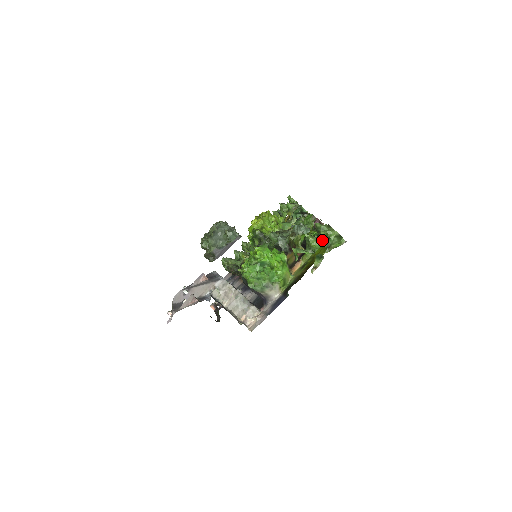
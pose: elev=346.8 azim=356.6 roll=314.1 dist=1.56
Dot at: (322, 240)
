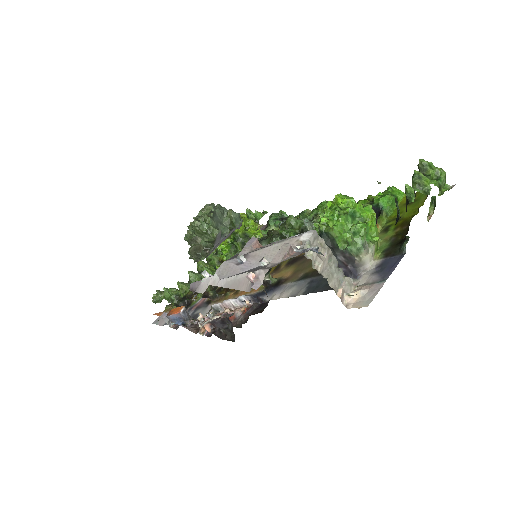
Dot at: (432, 180)
